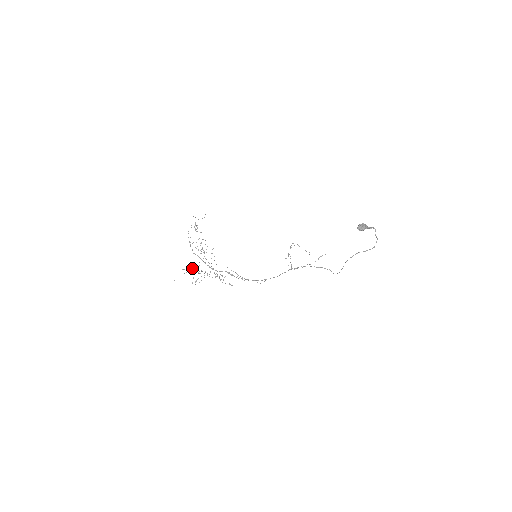
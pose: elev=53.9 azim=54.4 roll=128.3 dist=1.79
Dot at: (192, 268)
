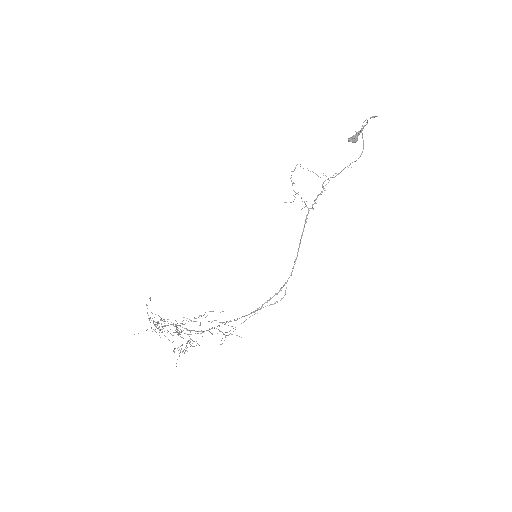
Dot at: (167, 319)
